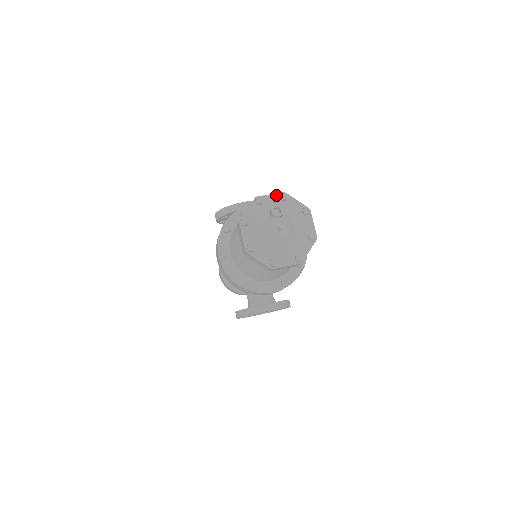
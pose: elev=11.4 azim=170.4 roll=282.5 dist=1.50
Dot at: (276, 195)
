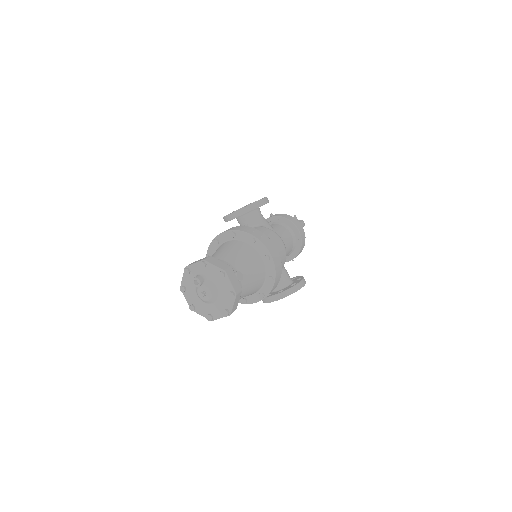
Dot at: (198, 263)
